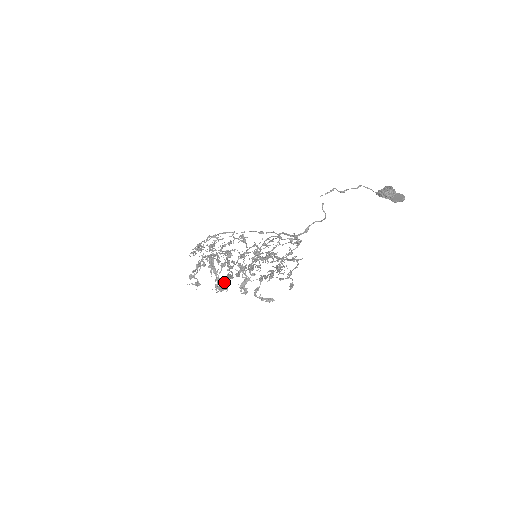
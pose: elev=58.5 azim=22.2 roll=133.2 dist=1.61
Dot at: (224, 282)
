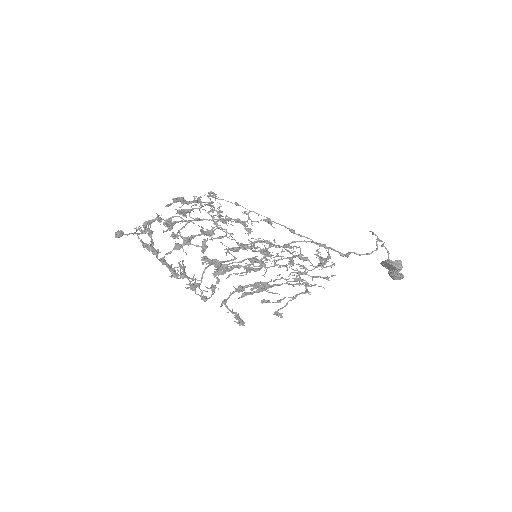
Dot at: occluded
